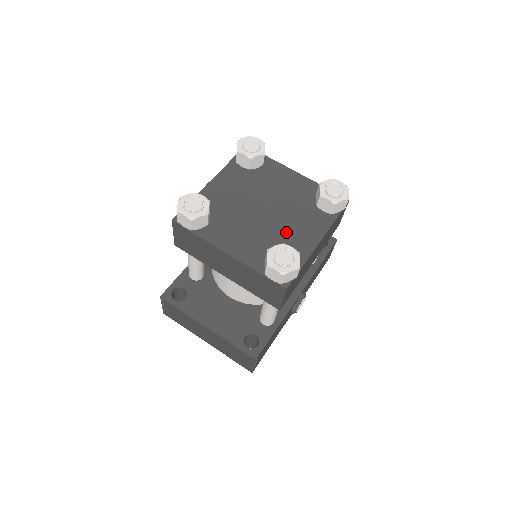
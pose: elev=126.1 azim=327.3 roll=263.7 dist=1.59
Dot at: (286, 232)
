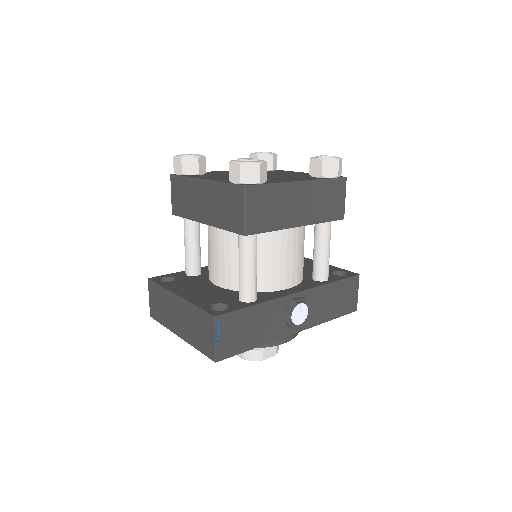
Dot at: (269, 178)
